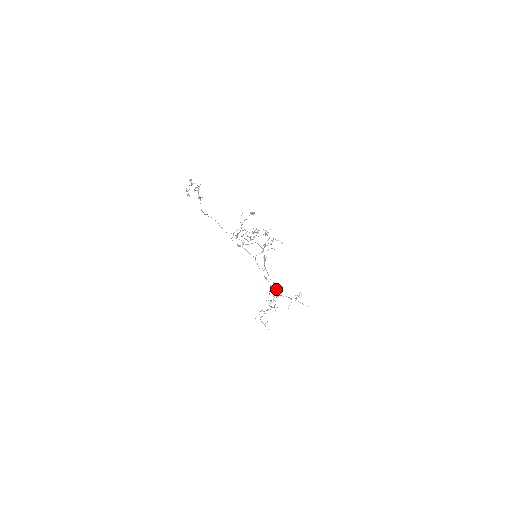
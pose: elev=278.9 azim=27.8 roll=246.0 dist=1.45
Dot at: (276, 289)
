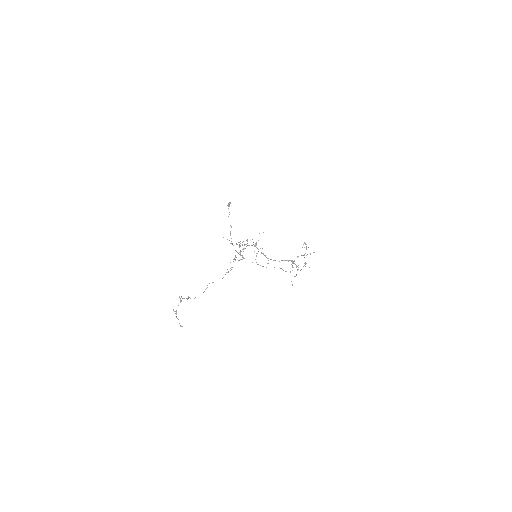
Dot at: (288, 261)
